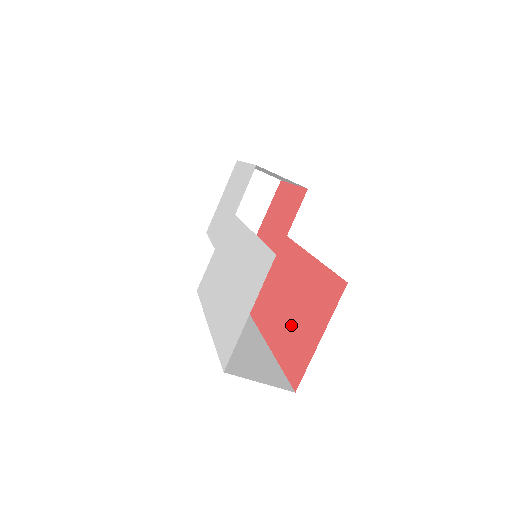
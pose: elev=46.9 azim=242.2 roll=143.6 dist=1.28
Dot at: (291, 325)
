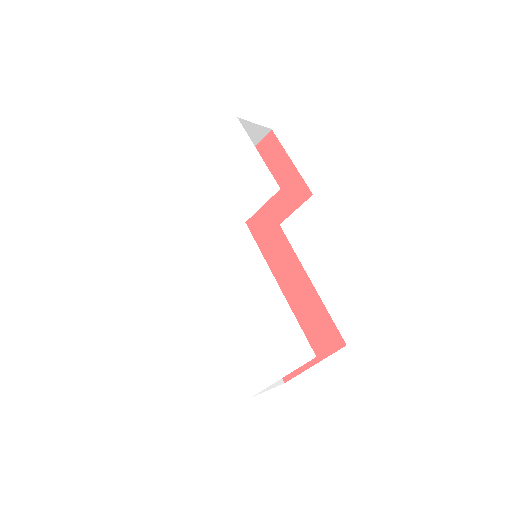
Dot at: occluded
